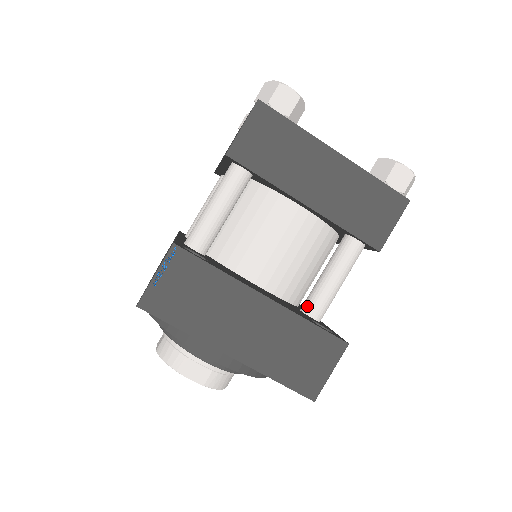
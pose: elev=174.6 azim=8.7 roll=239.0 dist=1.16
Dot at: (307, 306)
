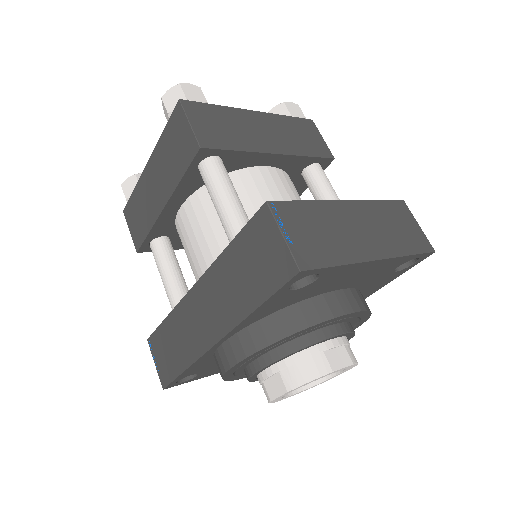
Dot at: occluded
